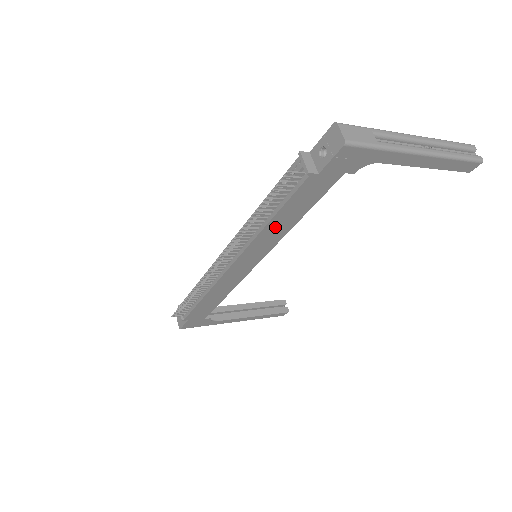
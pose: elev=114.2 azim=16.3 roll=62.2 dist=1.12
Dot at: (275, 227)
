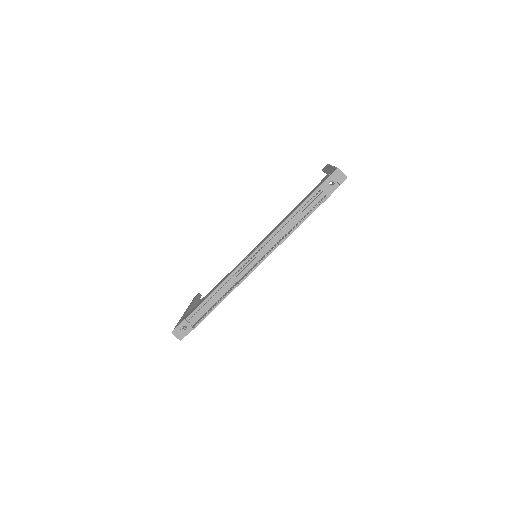
Dot at: occluded
